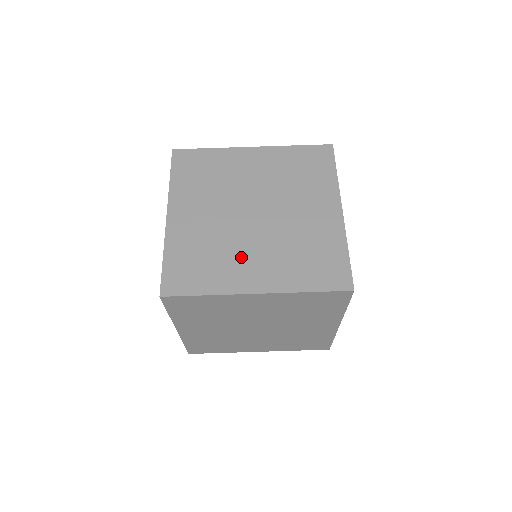
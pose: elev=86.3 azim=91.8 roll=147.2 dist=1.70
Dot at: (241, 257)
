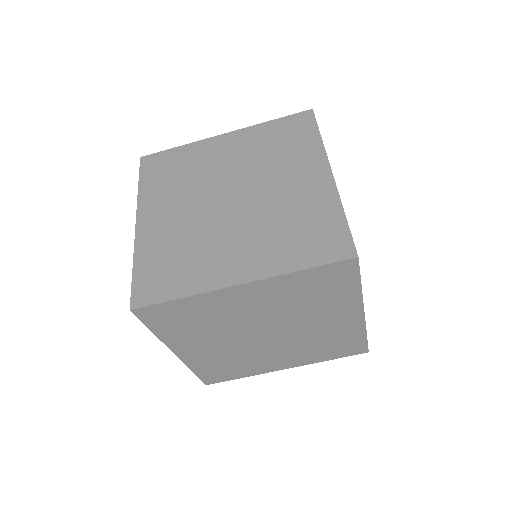
Dot at: (219, 248)
